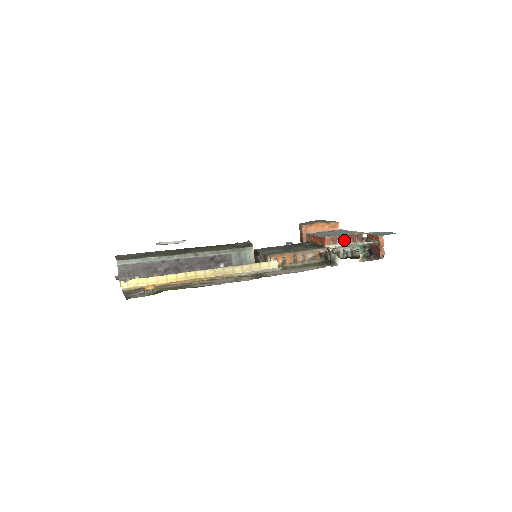
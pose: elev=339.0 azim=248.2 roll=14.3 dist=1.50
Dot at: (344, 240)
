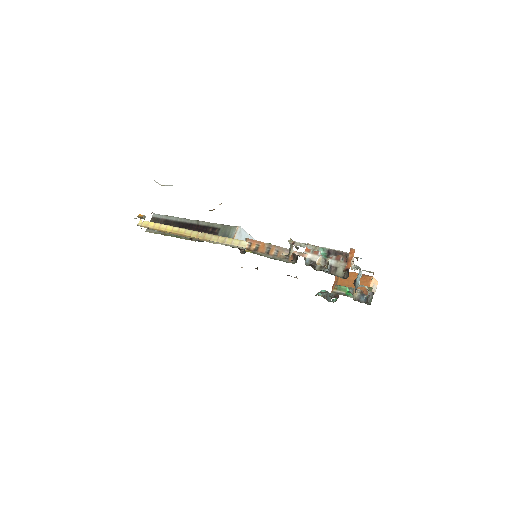
Dot at: occluded
